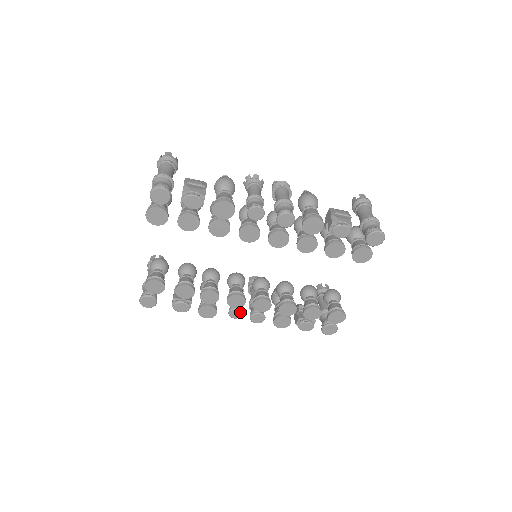
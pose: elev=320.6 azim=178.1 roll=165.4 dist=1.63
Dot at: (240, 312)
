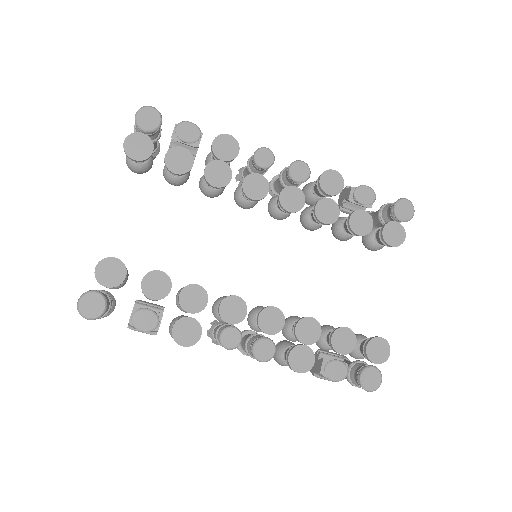
Dot at: (238, 334)
